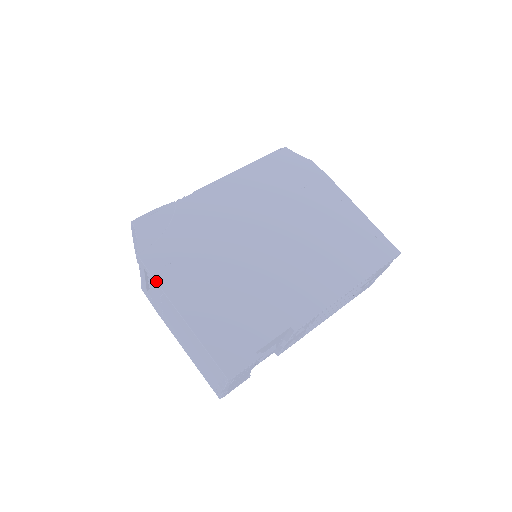
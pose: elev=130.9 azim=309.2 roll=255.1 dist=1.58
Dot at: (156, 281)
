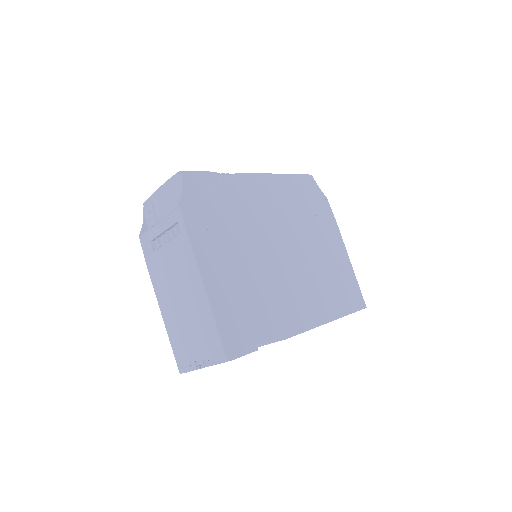
Dot at: (190, 240)
